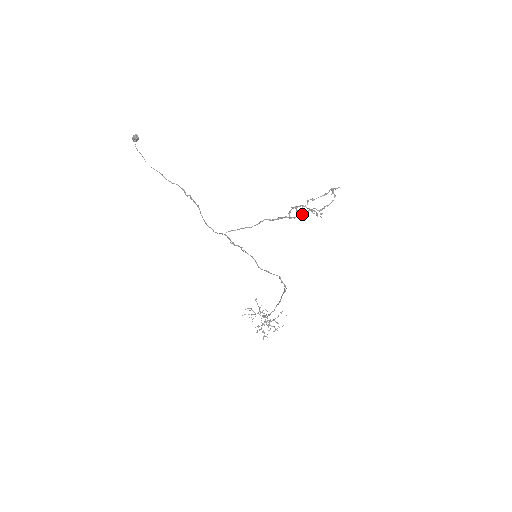
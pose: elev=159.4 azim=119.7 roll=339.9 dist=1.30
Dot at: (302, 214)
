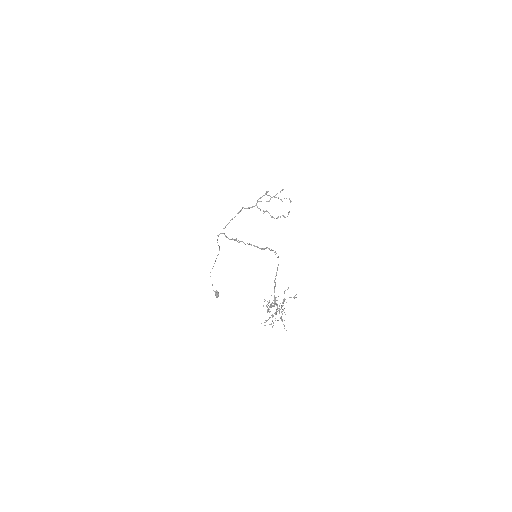
Dot at: (260, 198)
